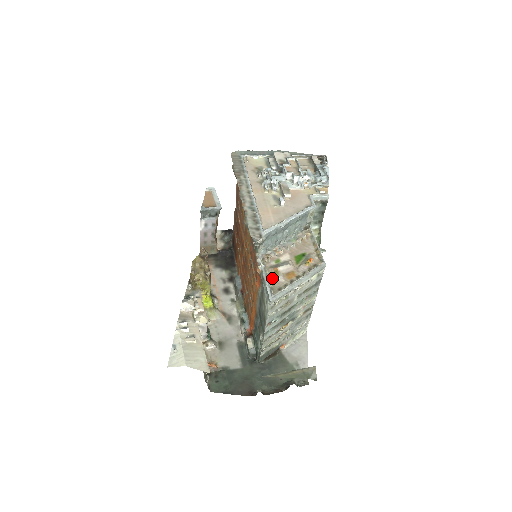
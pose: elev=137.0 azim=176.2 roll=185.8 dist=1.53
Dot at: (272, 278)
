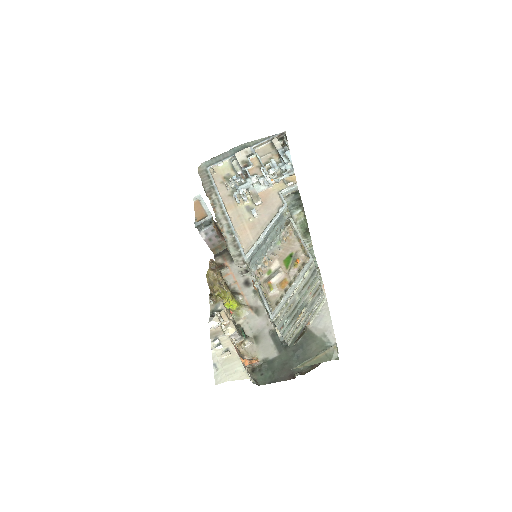
Dot at: (268, 294)
